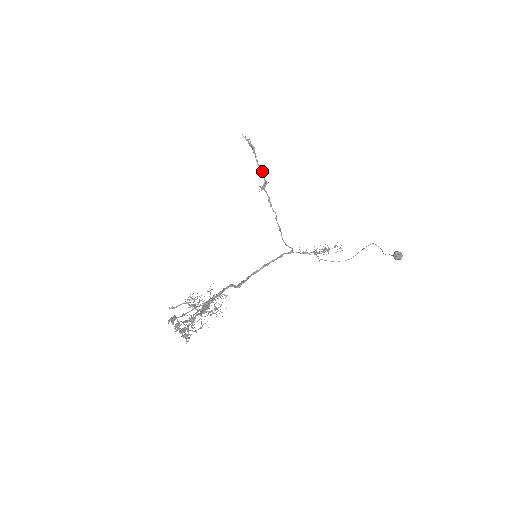
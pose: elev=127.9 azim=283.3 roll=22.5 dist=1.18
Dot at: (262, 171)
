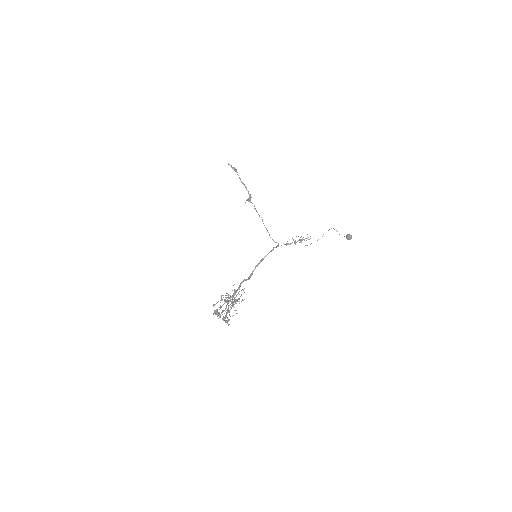
Dot at: (246, 187)
